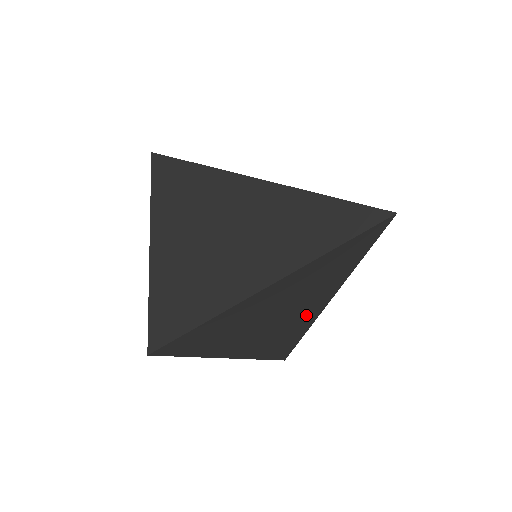
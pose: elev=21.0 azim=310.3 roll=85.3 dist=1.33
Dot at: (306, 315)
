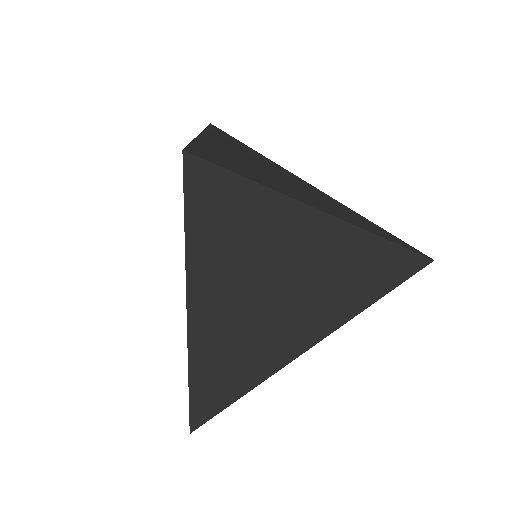
Dot at: (293, 337)
